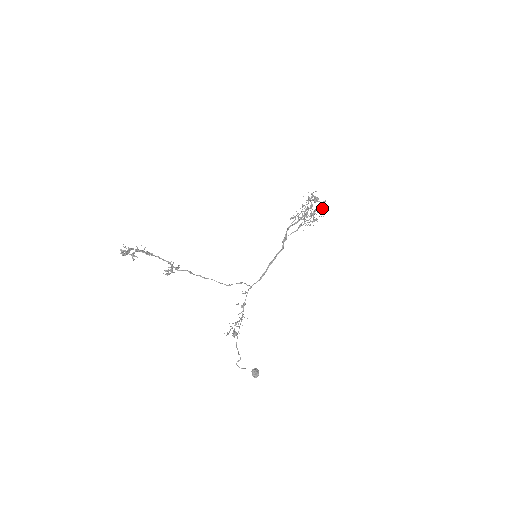
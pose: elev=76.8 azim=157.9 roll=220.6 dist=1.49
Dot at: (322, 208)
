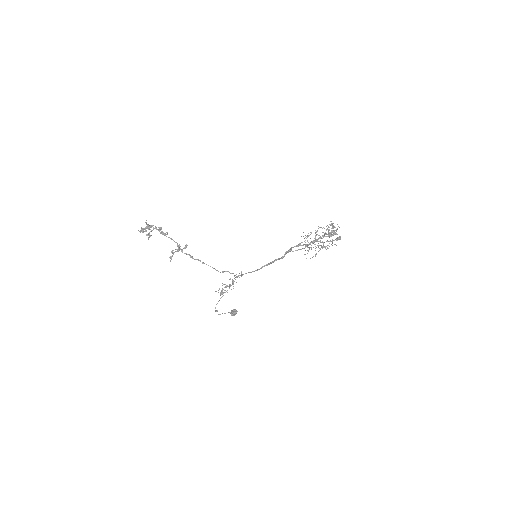
Dot at: (332, 245)
